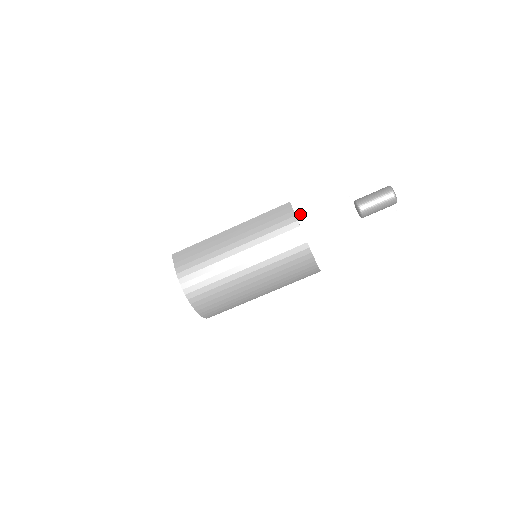
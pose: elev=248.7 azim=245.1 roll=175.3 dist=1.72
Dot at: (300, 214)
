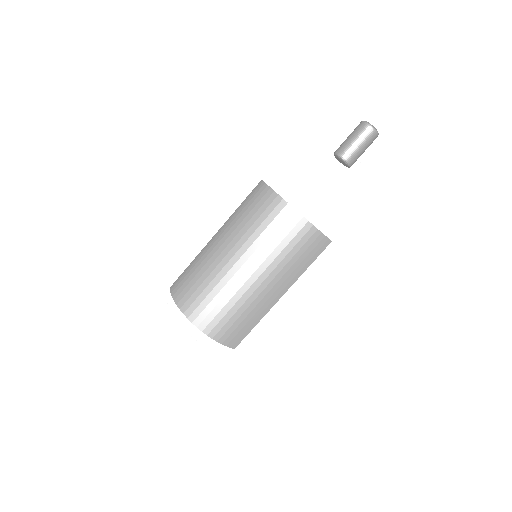
Dot at: occluded
